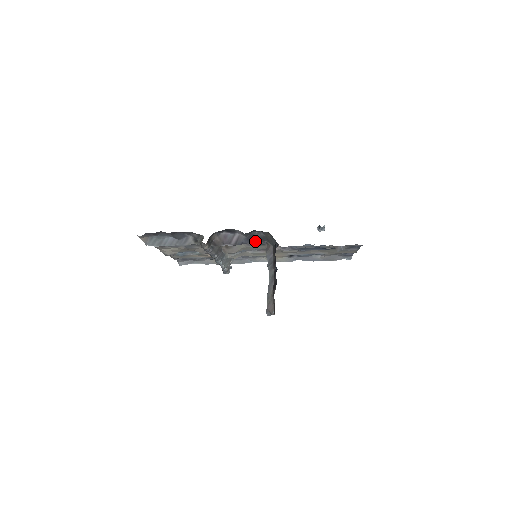
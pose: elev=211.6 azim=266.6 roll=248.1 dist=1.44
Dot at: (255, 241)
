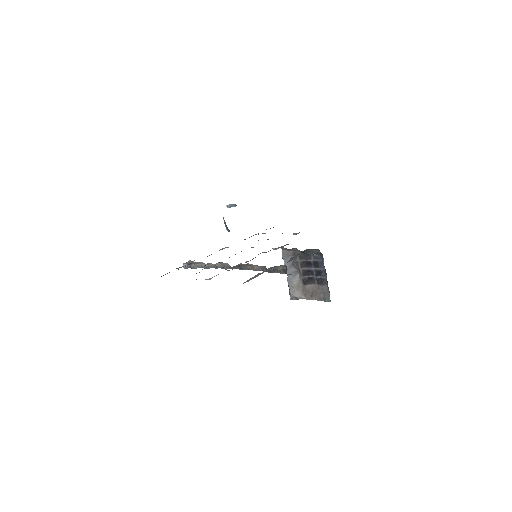
Dot at: occluded
